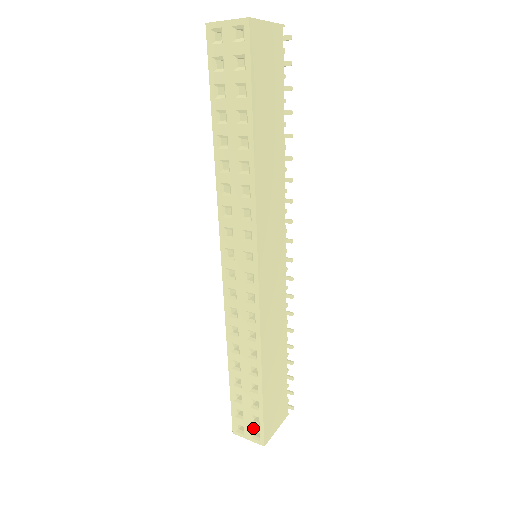
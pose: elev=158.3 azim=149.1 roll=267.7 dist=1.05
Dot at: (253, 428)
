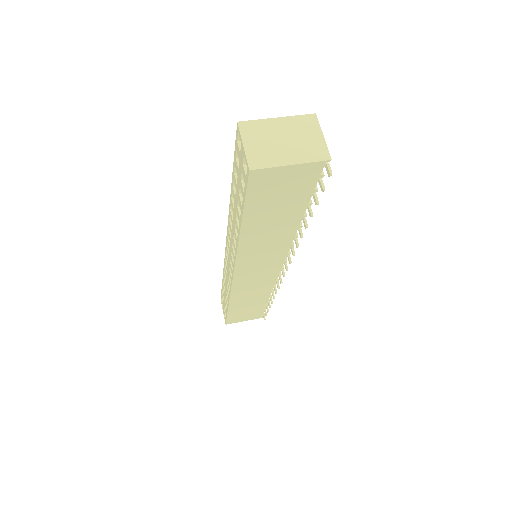
Dot at: (224, 313)
